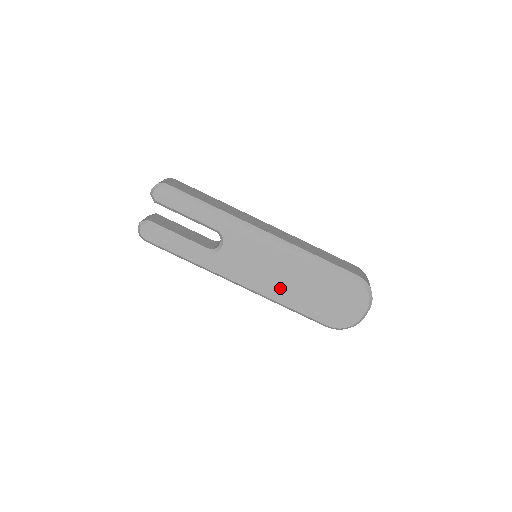
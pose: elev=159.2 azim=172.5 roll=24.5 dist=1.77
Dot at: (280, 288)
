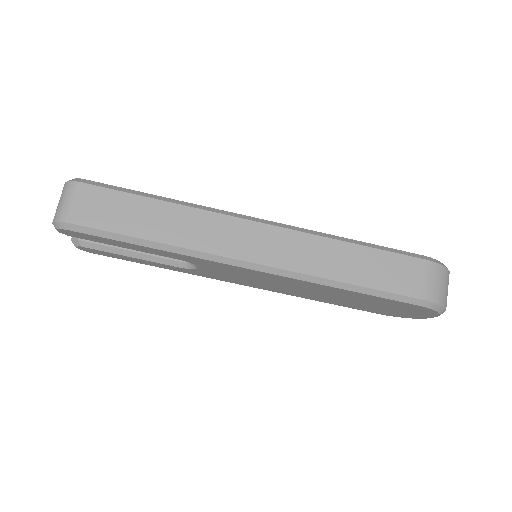
Dot at: (300, 293)
